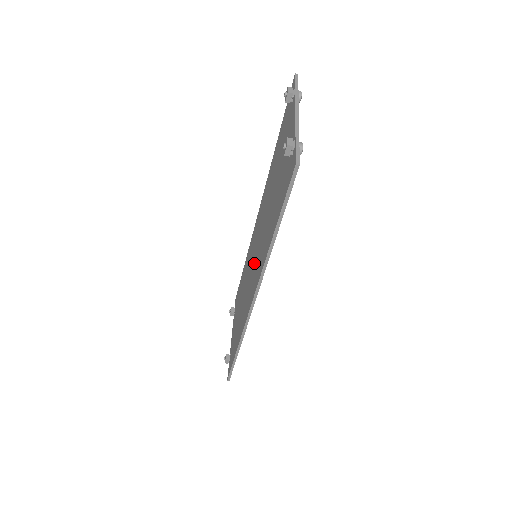
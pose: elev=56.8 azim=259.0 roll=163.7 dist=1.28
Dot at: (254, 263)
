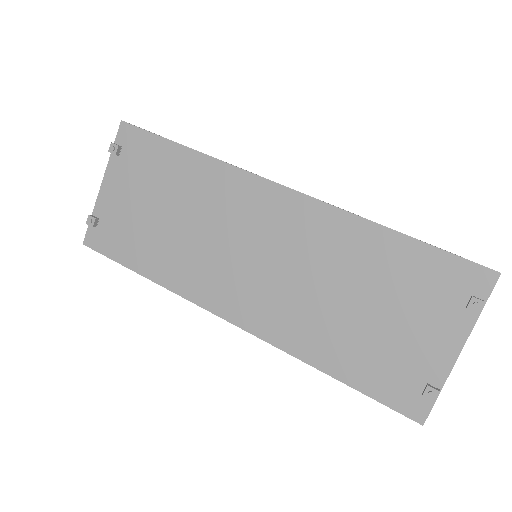
Dot at: (253, 271)
